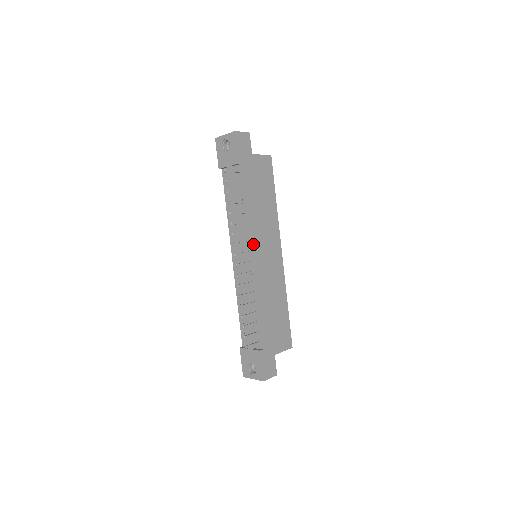
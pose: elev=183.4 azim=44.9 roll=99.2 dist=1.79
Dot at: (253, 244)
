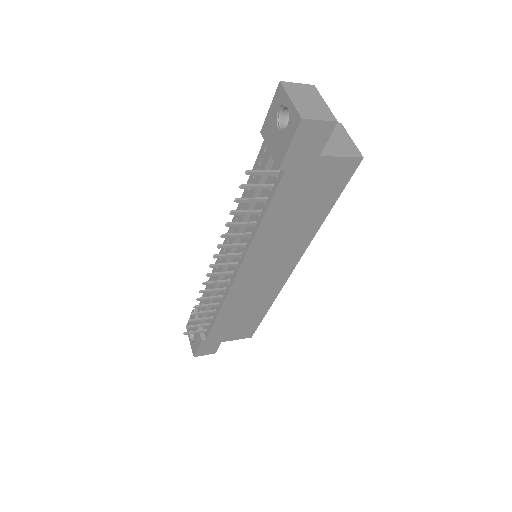
Dot at: (247, 262)
